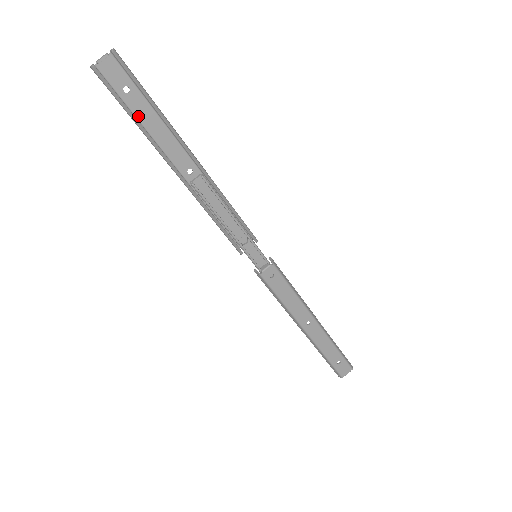
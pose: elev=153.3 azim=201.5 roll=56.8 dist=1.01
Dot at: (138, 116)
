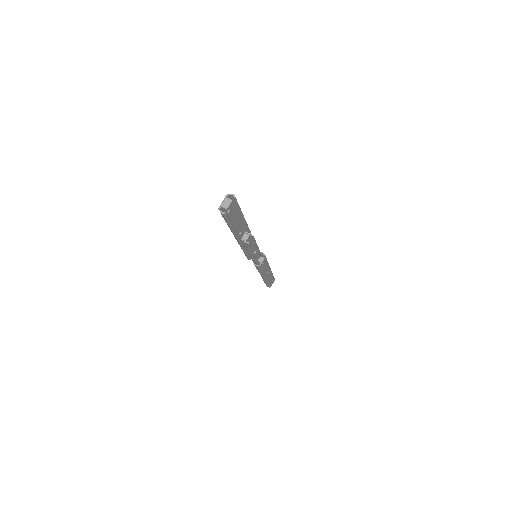
Dot at: occluded
